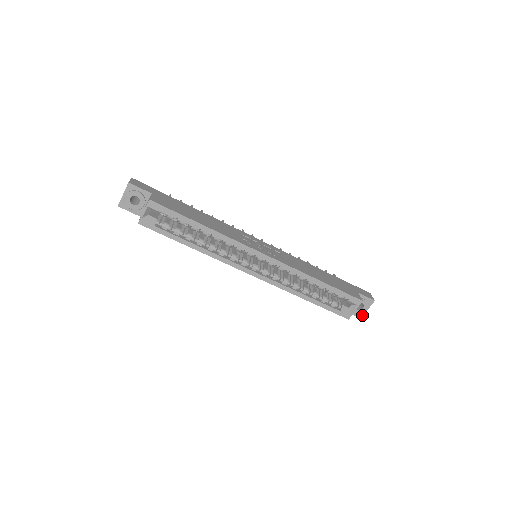
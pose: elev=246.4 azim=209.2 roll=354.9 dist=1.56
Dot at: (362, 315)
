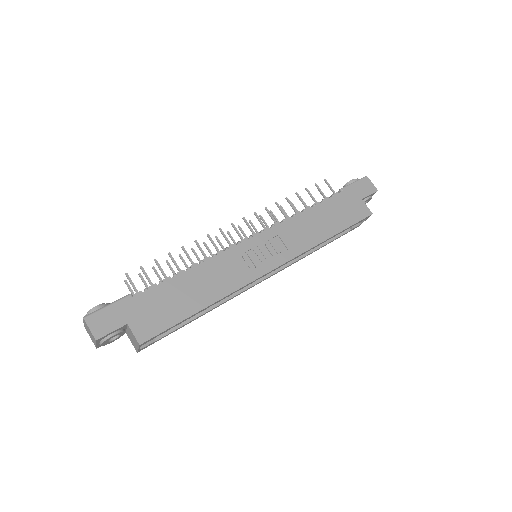
Dot at: occluded
